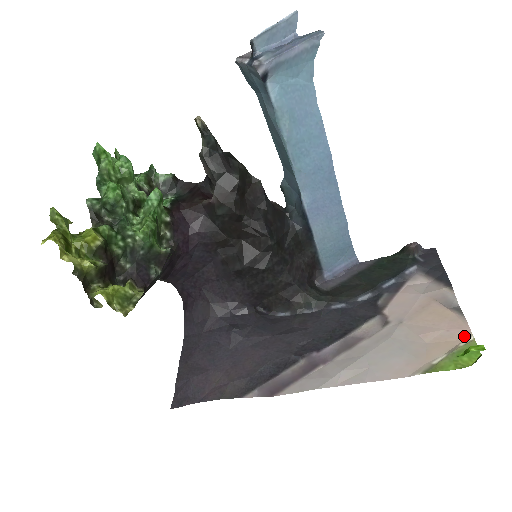
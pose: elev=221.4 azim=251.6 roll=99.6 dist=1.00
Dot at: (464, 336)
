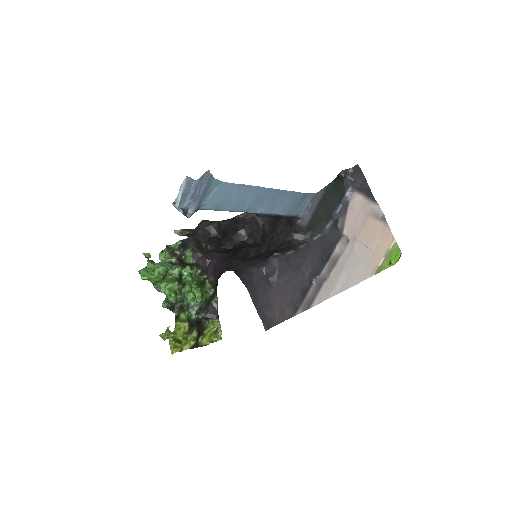
Dot at: (390, 240)
